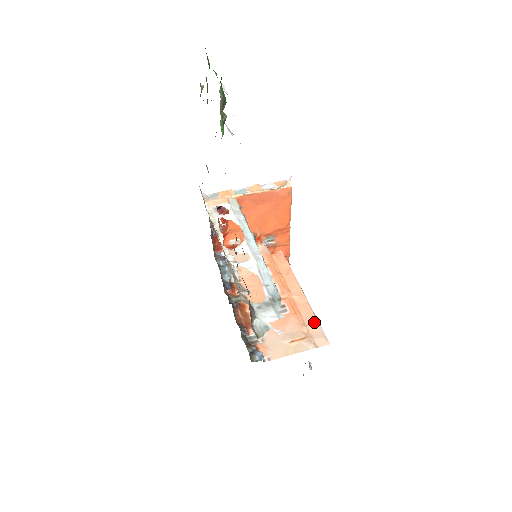
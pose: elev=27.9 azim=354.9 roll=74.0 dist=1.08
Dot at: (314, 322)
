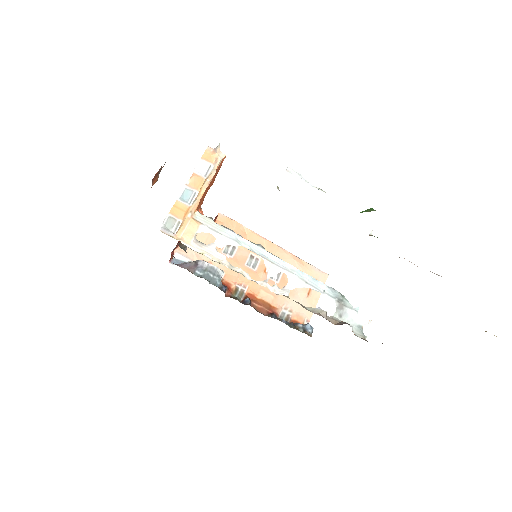
Dot at: (306, 266)
